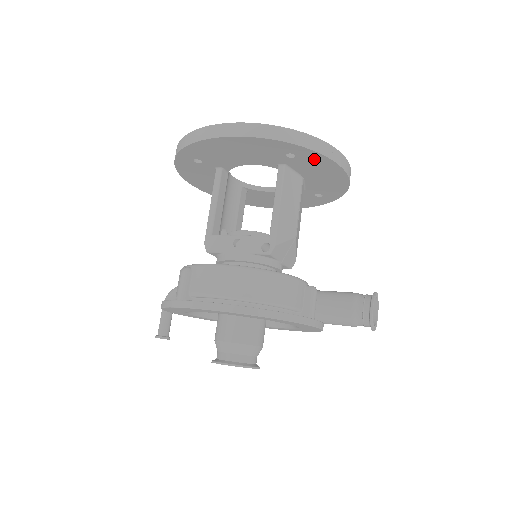
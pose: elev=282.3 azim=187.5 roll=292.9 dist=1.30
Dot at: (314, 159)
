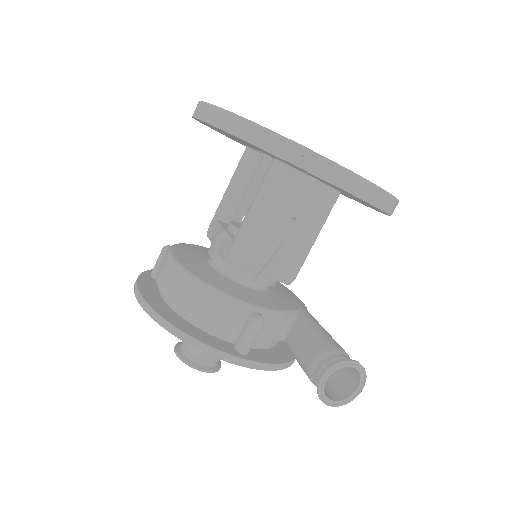
Dot at: (283, 160)
